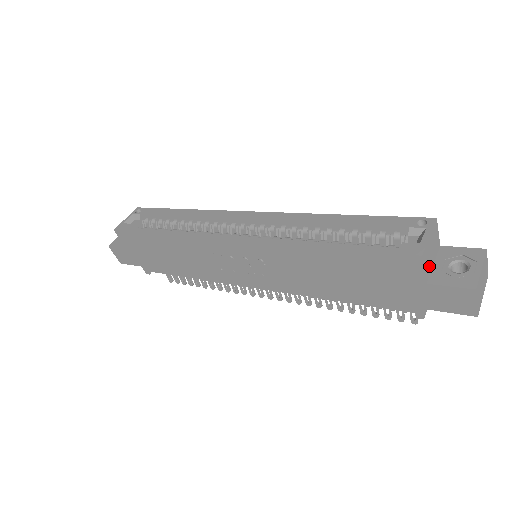
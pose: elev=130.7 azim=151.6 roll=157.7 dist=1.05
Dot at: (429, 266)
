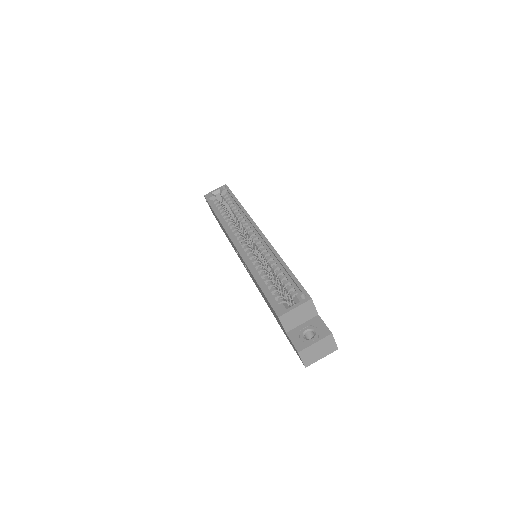
Dot at: (293, 324)
